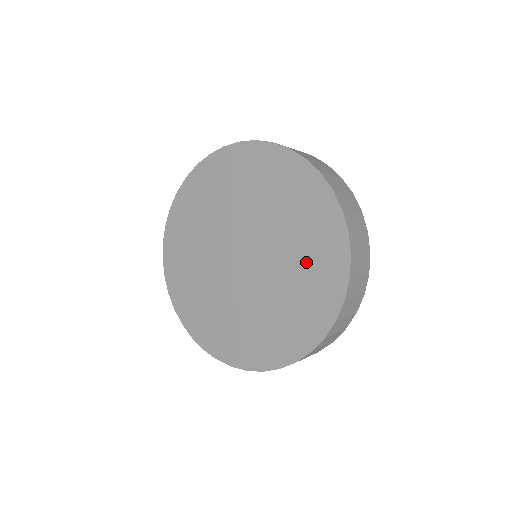
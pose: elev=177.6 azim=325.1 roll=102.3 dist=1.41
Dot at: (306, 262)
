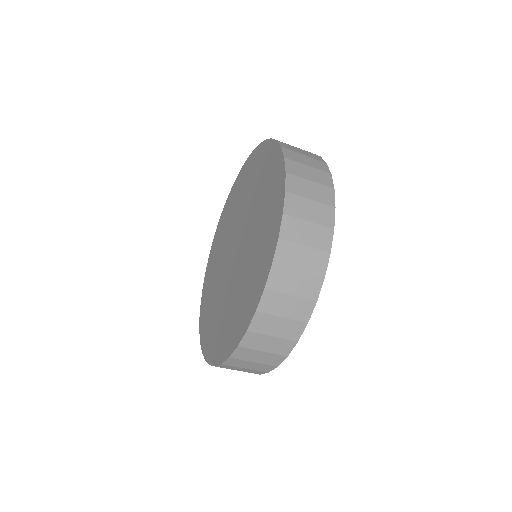
Dot at: (264, 211)
